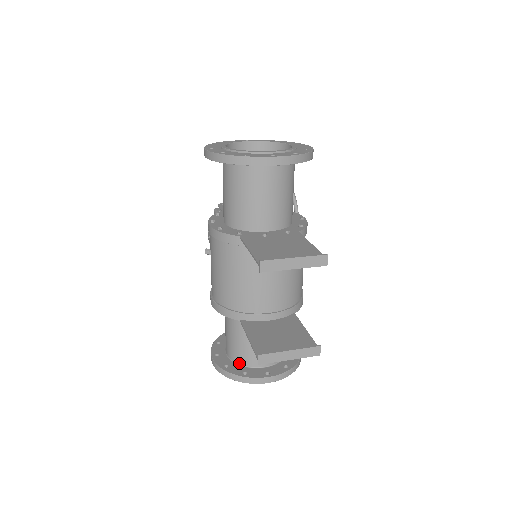
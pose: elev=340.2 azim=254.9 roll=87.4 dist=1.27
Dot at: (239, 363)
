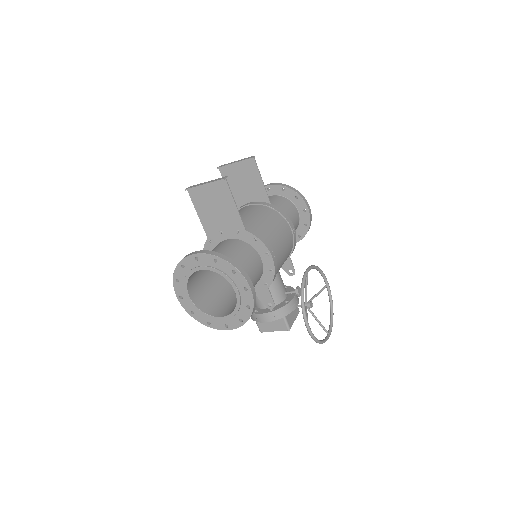
Dot at: occluded
